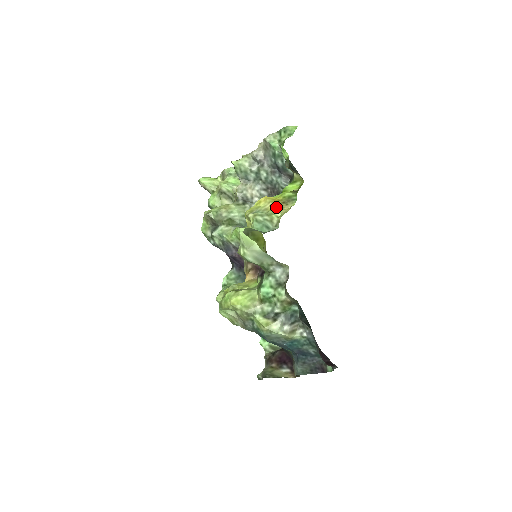
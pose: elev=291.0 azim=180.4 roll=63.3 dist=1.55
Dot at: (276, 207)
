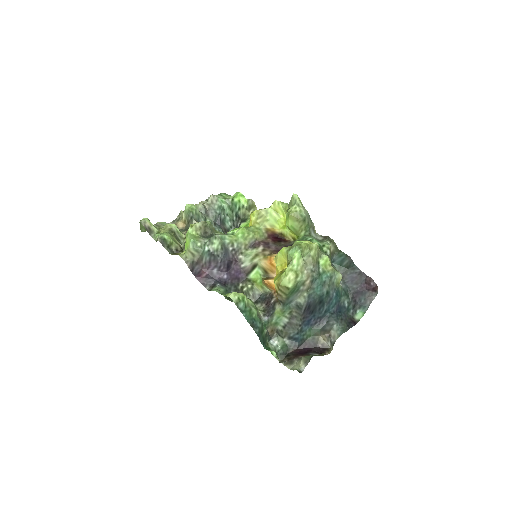
Dot at: occluded
